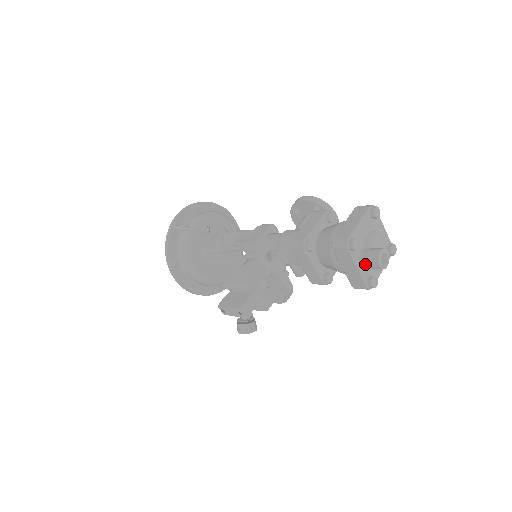
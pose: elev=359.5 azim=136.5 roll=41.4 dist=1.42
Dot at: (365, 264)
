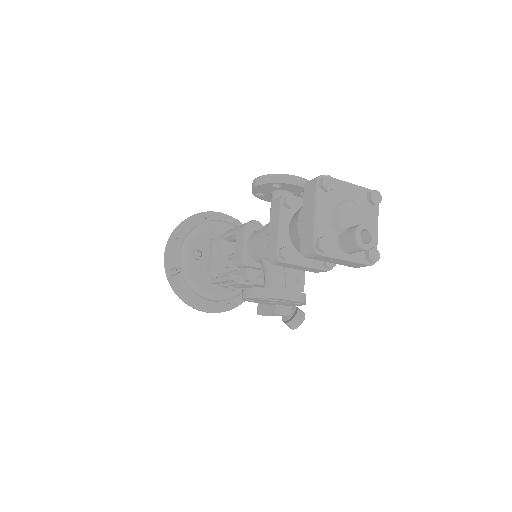
Dot at: (350, 252)
